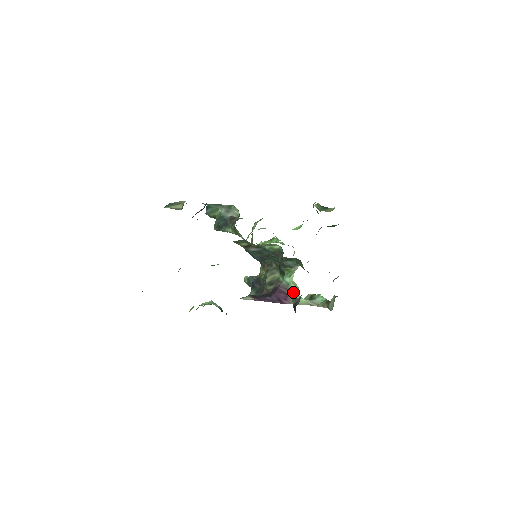
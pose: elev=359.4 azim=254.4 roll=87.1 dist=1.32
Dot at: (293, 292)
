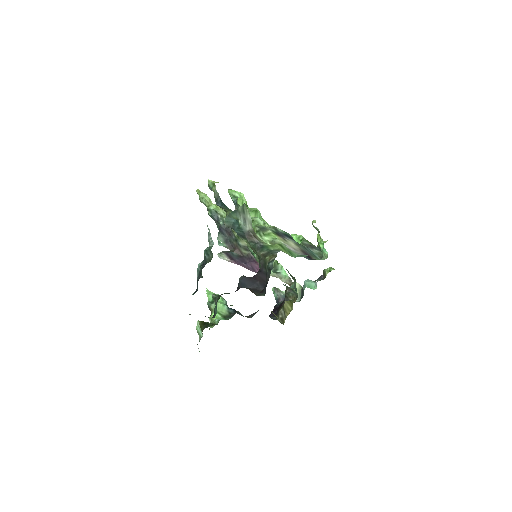
Dot at: occluded
